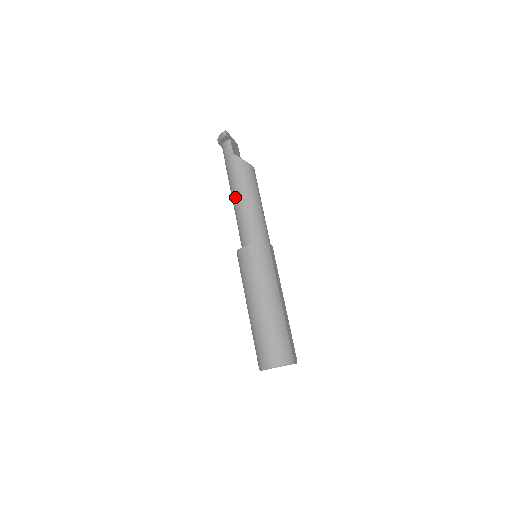
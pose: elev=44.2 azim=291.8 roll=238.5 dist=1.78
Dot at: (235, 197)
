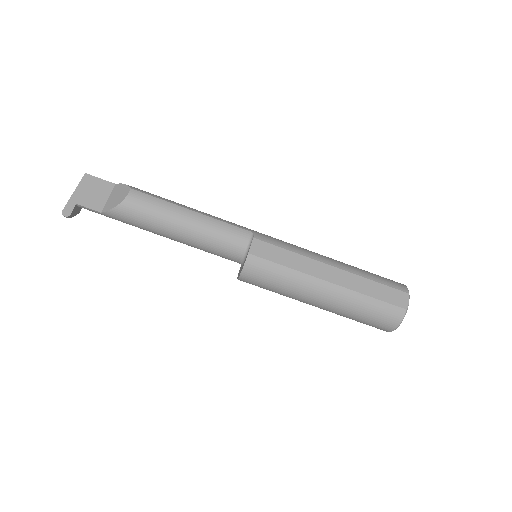
Dot at: occluded
